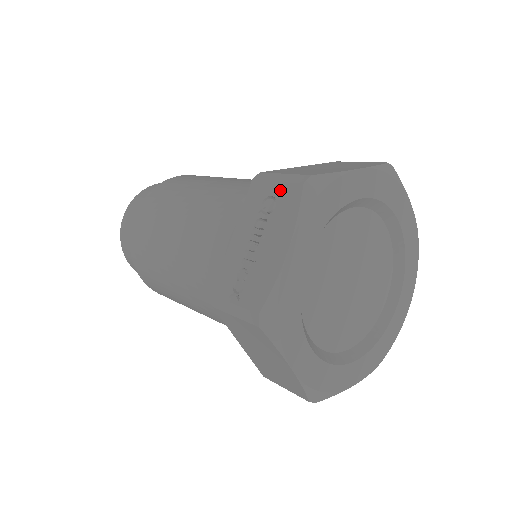
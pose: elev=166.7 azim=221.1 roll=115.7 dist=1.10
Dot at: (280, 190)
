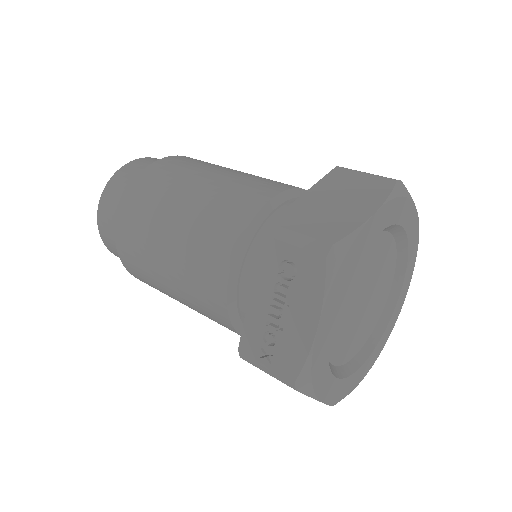
Dot at: (299, 257)
